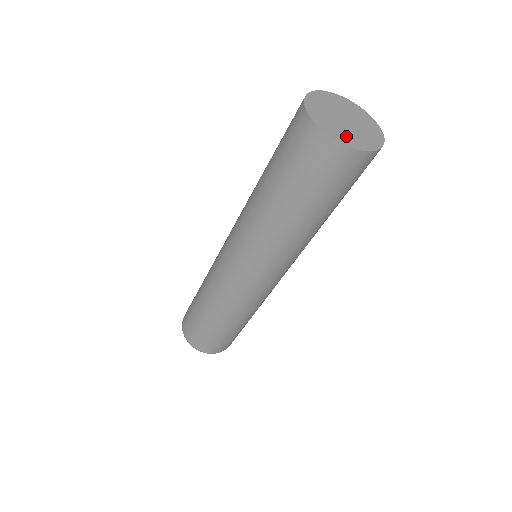
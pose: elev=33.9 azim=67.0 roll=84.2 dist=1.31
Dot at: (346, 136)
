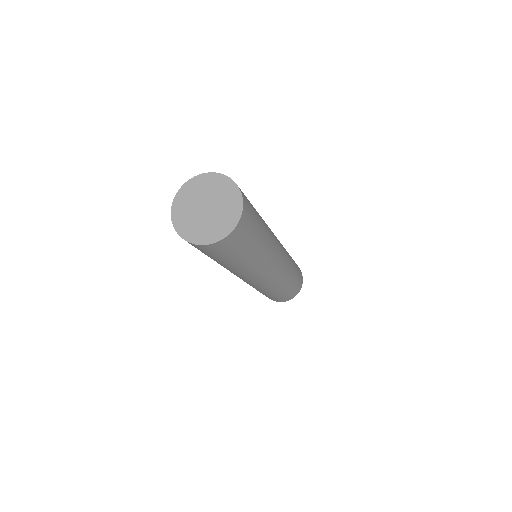
Dot at: (202, 232)
